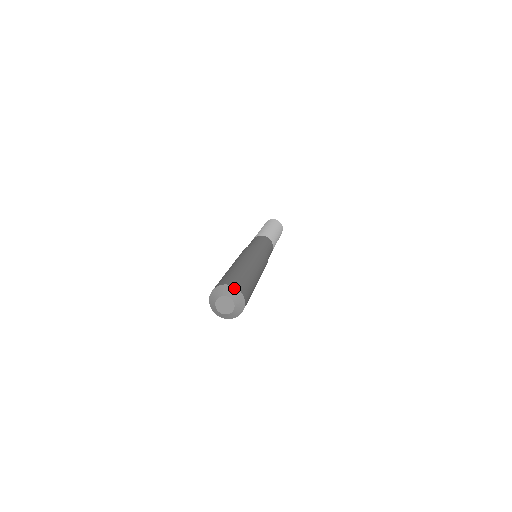
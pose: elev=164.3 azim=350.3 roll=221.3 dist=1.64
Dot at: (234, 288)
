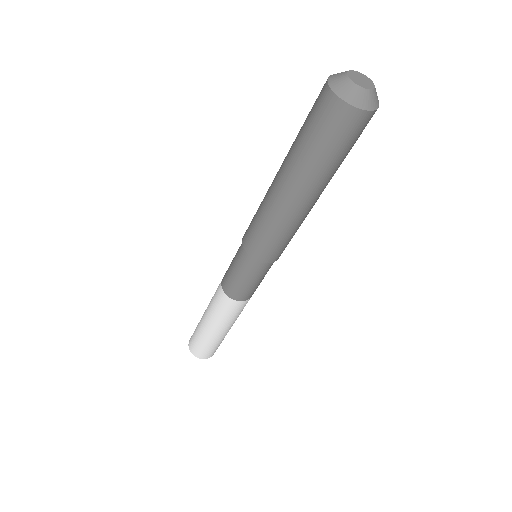
Dot at: occluded
